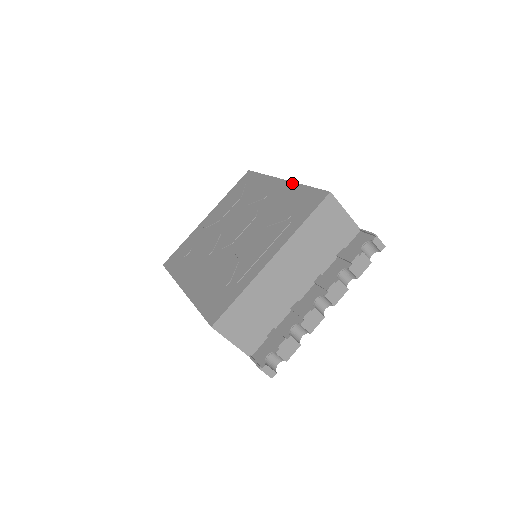
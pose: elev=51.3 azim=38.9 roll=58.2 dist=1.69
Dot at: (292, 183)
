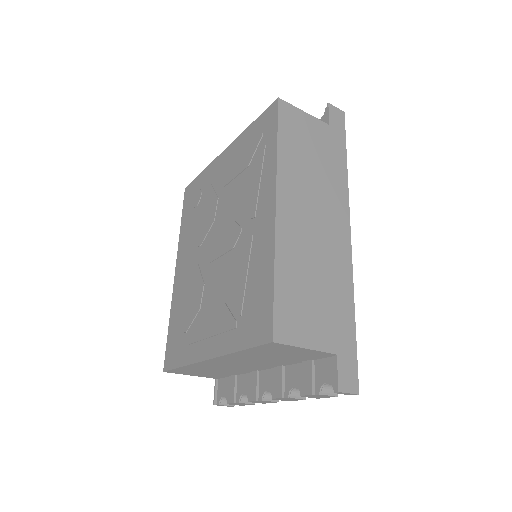
Dot at: (272, 238)
